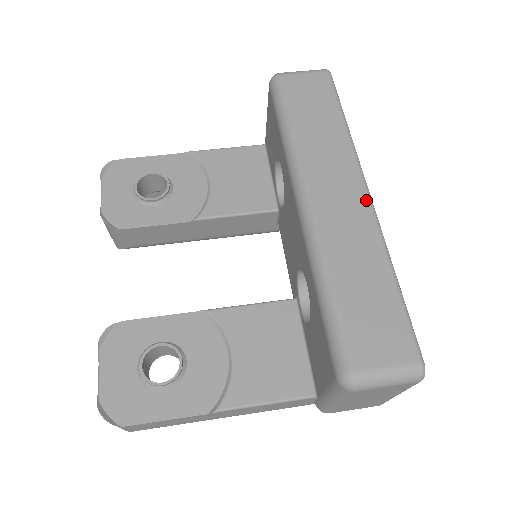
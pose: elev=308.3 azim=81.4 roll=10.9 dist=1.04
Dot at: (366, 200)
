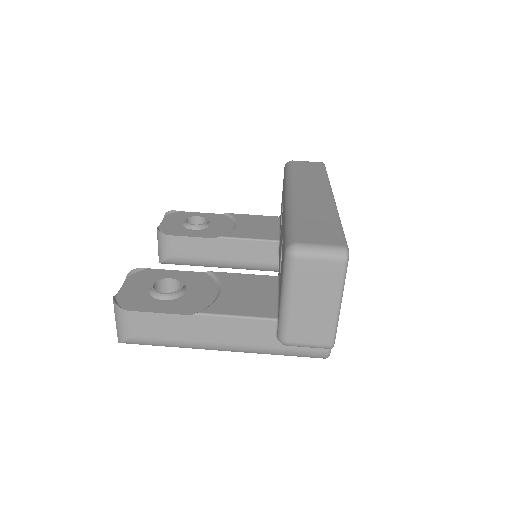
Dot at: (330, 197)
